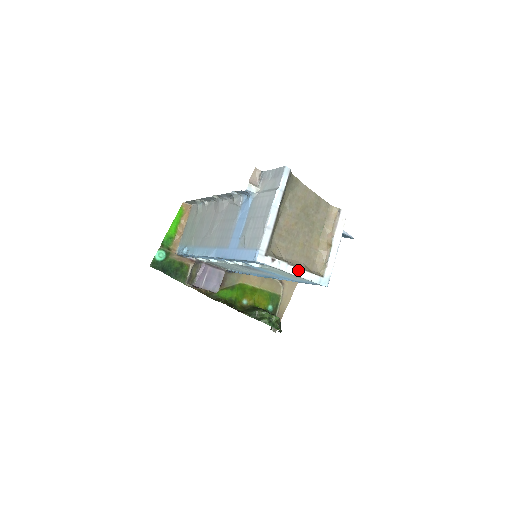
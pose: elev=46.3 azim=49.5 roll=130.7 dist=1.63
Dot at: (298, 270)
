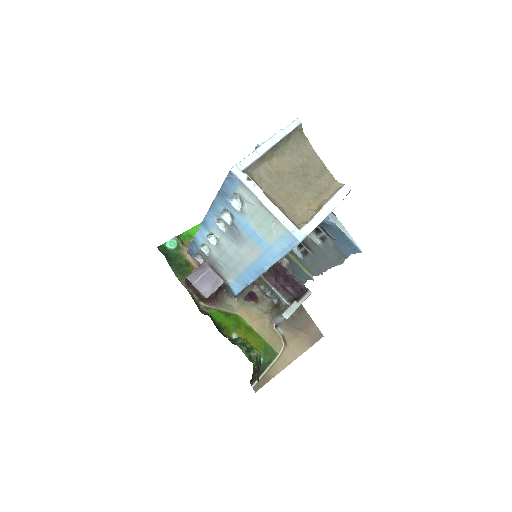
Dot at: (273, 205)
